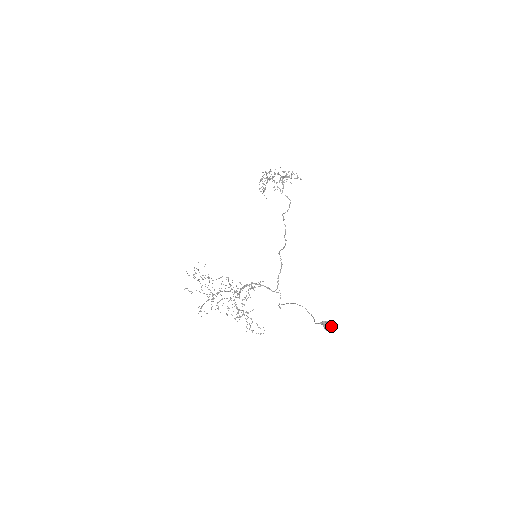
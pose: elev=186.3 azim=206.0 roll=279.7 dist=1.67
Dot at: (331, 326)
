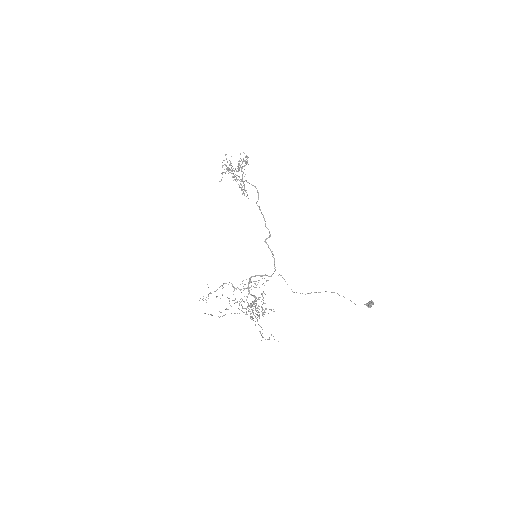
Dot at: (373, 304)
